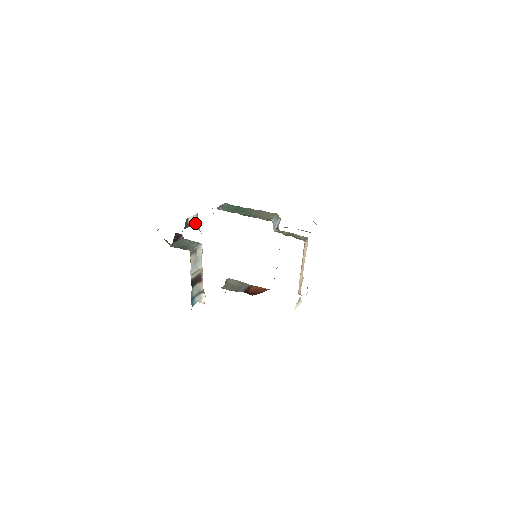
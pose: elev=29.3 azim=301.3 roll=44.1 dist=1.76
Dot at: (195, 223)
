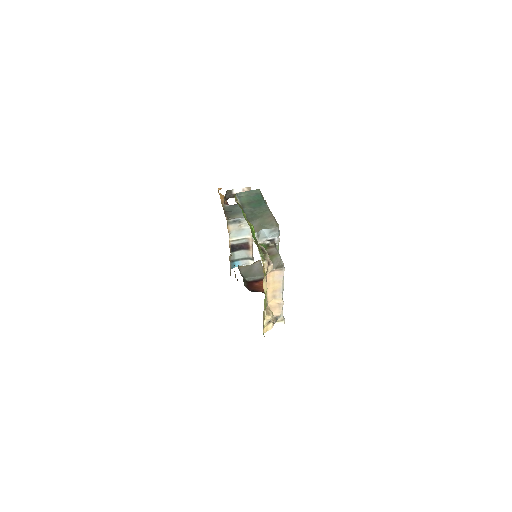
Dot at: occluded
